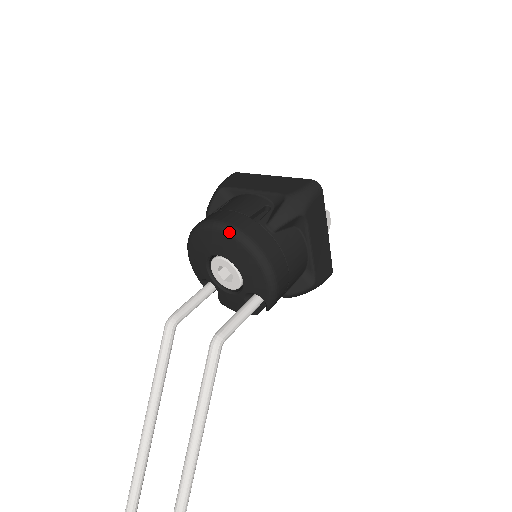
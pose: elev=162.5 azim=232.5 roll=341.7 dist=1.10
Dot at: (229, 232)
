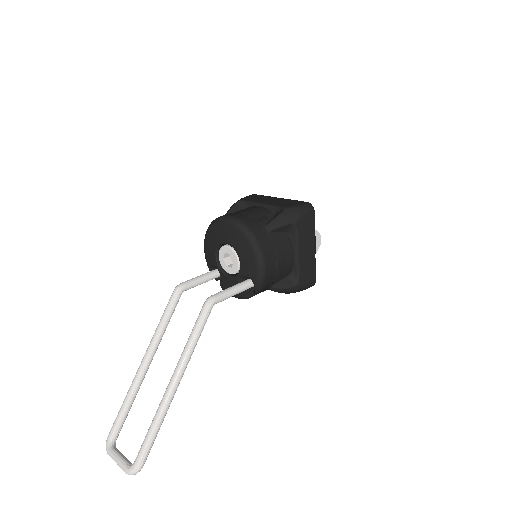
Dot at: (236, 224)
